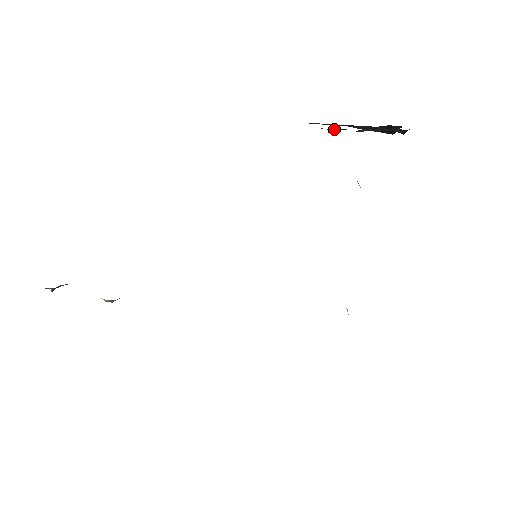
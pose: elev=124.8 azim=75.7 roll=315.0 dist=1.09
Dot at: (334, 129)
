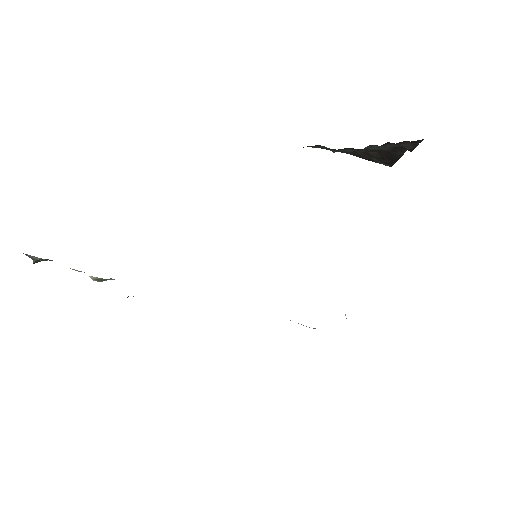
Dot at: (340, 151)
